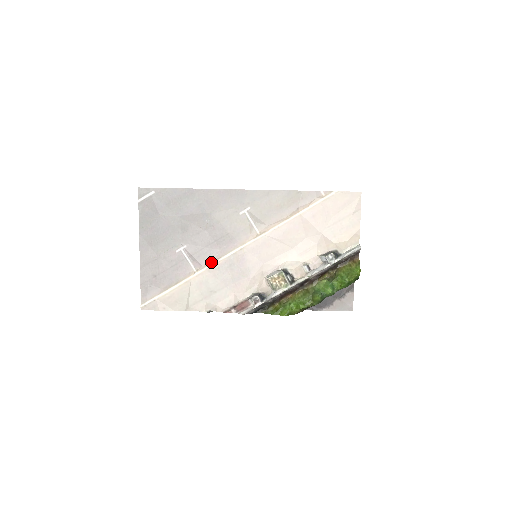
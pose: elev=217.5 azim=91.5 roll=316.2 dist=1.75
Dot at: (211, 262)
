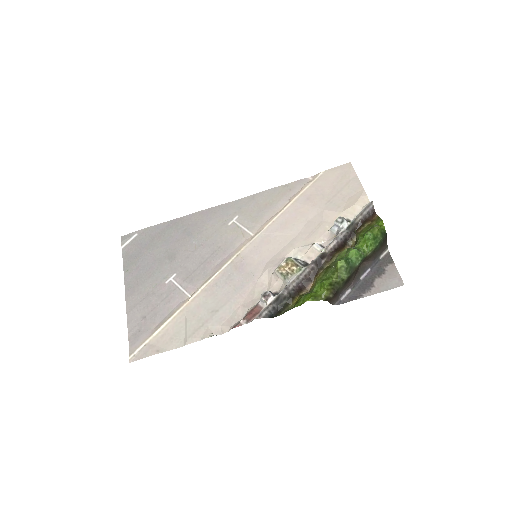
Dot at: (206, 281)
